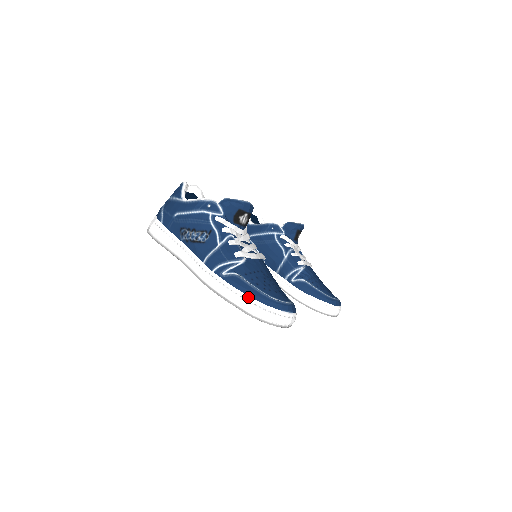
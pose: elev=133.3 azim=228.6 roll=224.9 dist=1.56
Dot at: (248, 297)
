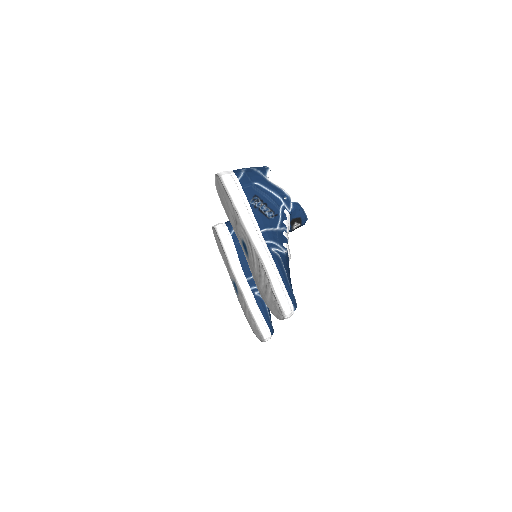
Dot at: (281, 278)
